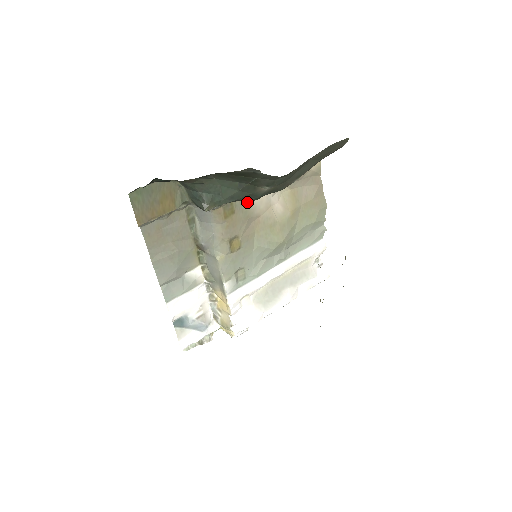
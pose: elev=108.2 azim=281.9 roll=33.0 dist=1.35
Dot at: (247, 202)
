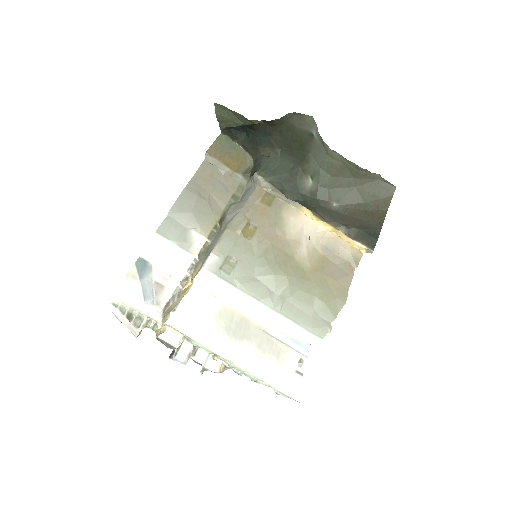
Dot at: (285, 212)
